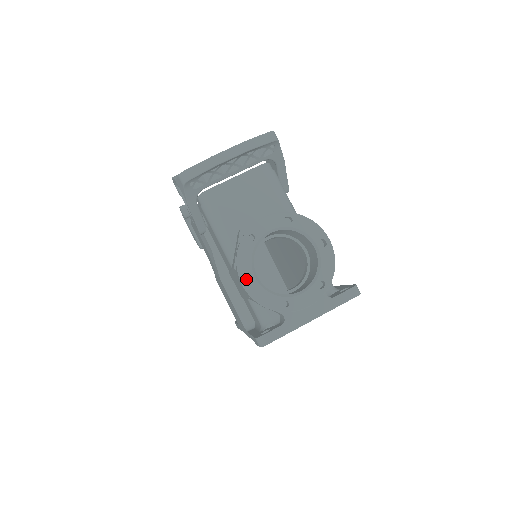
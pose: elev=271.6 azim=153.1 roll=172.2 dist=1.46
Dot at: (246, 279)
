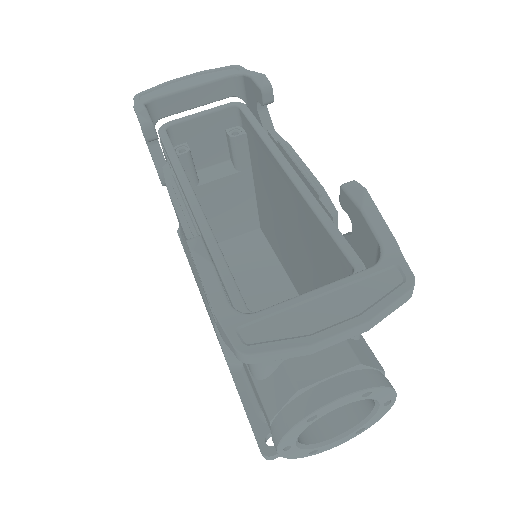
Dot at: occluded
